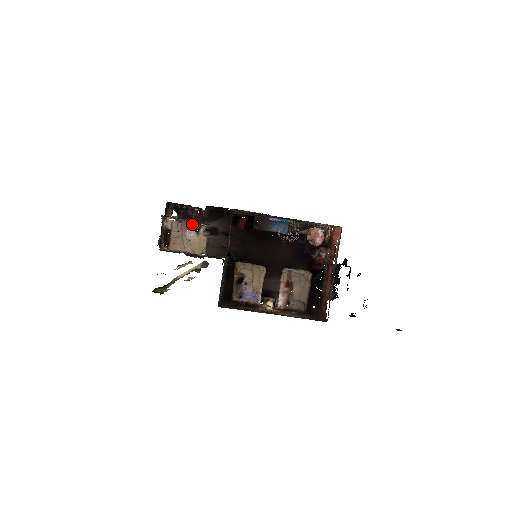
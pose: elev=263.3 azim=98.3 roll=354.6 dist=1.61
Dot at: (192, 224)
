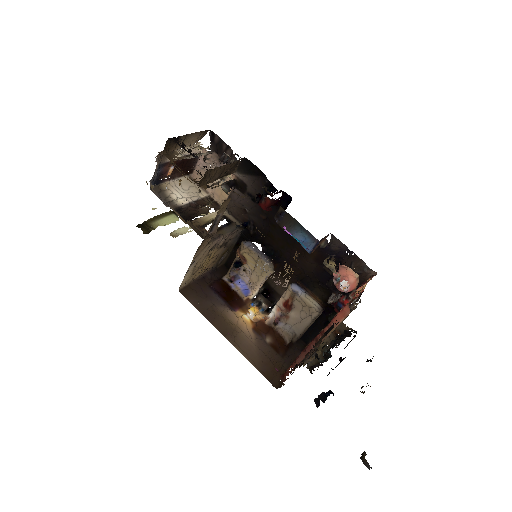
Dot at: (222, 162)
